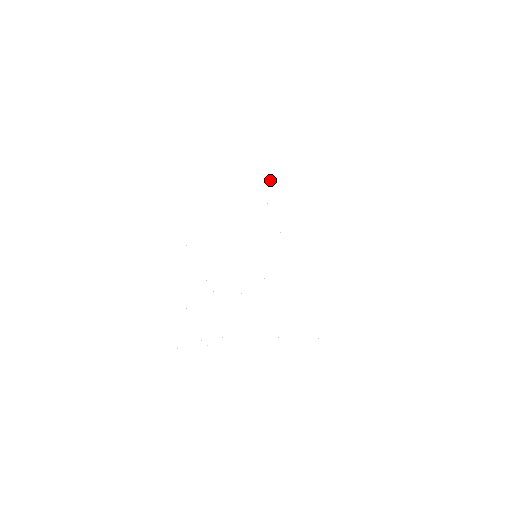
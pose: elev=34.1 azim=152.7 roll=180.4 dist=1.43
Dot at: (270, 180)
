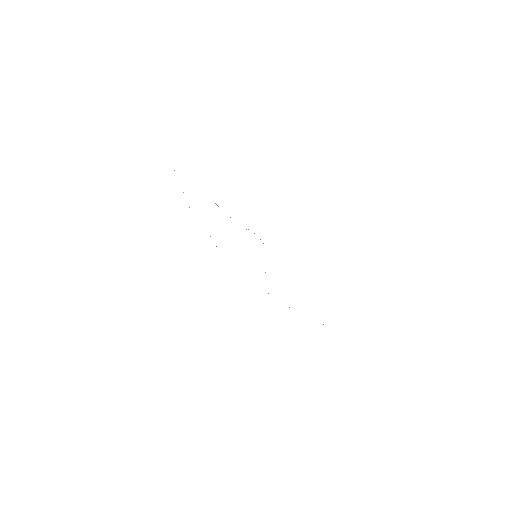
Dot at: occluded
